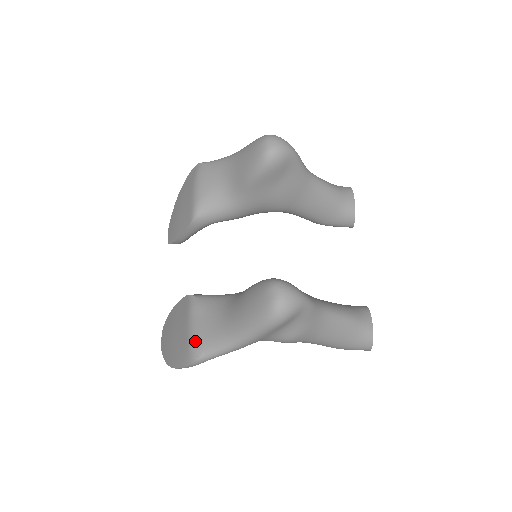
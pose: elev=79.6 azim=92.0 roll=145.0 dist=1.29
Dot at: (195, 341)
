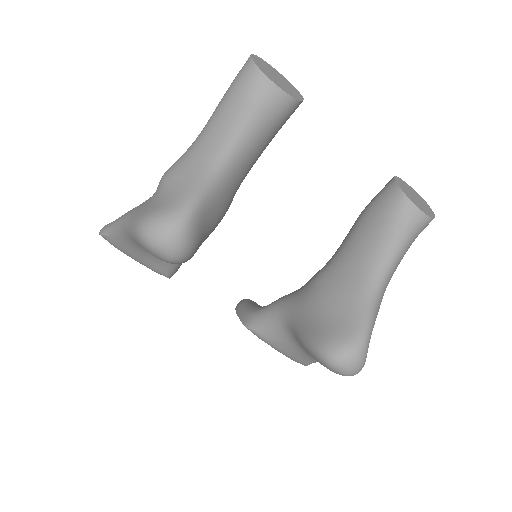
Dot at: (293, 360)
